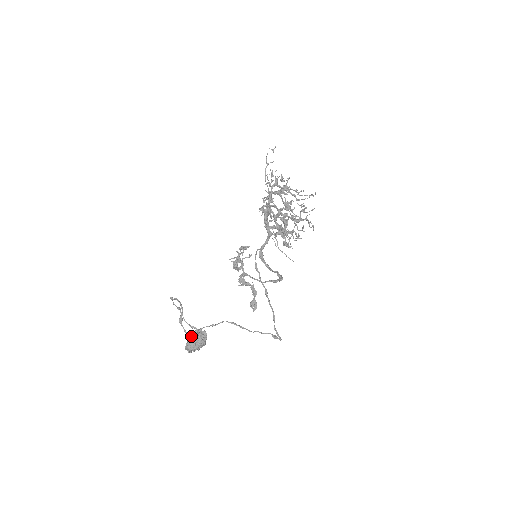
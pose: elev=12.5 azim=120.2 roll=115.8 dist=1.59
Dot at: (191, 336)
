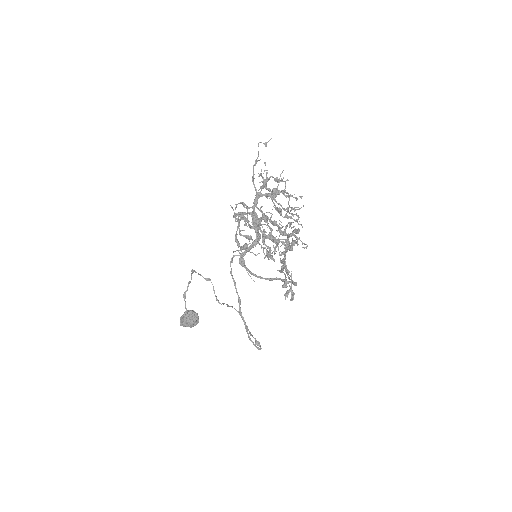
Dot at: (184, 314)
